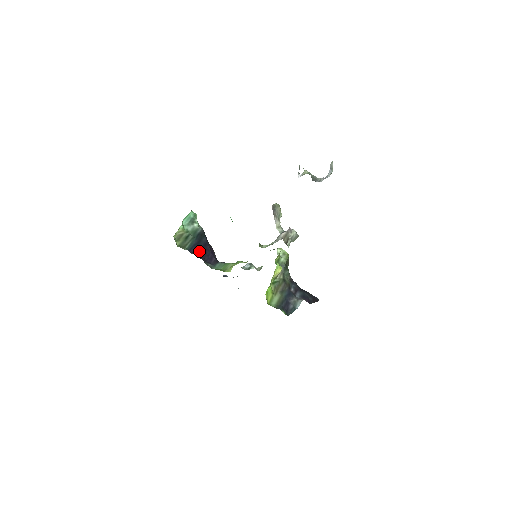
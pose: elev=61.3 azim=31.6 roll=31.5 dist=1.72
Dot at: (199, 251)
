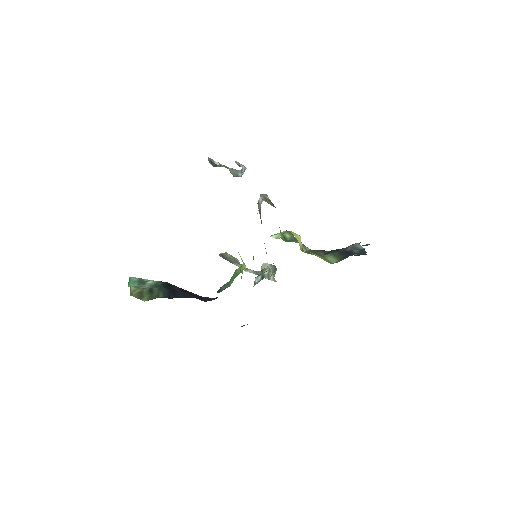
Dot at: (182, 296)
